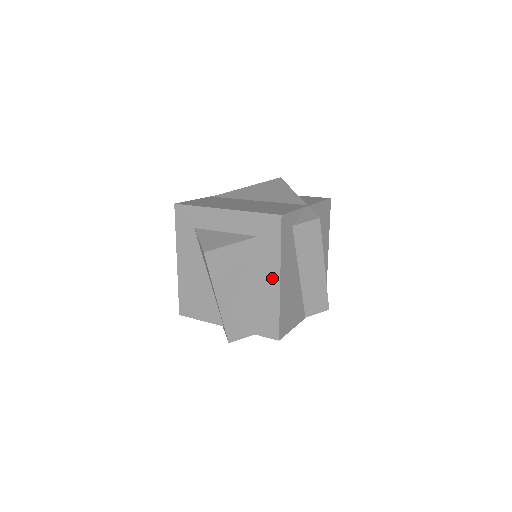
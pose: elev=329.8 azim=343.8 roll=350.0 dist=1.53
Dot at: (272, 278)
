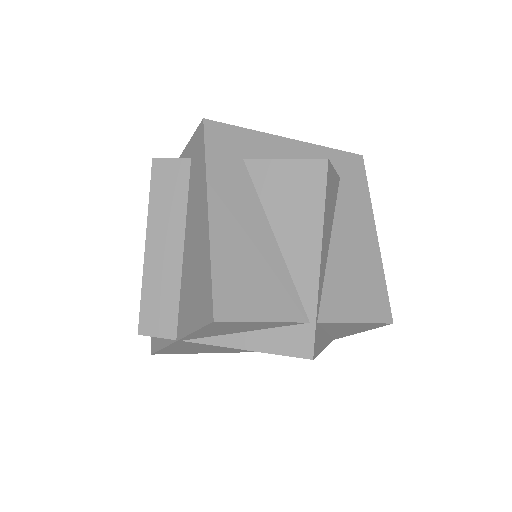
Dot at: (367, 231)
